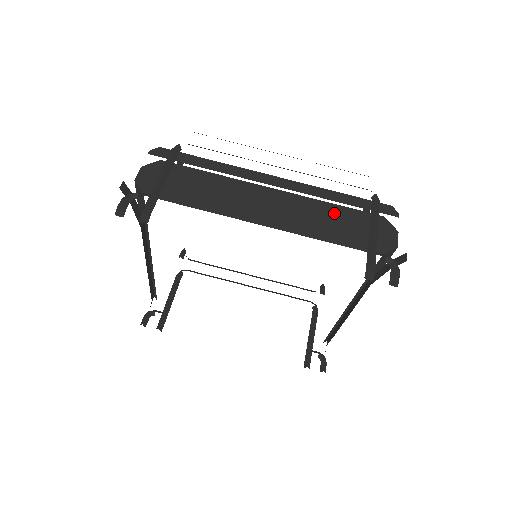
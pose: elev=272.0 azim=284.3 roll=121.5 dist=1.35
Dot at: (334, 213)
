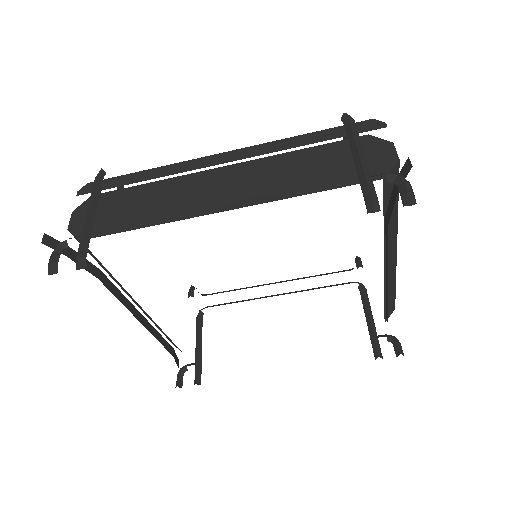
Dot at: (305, 159)
